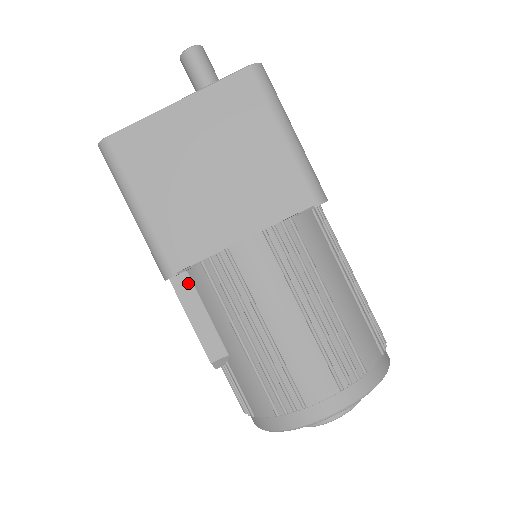
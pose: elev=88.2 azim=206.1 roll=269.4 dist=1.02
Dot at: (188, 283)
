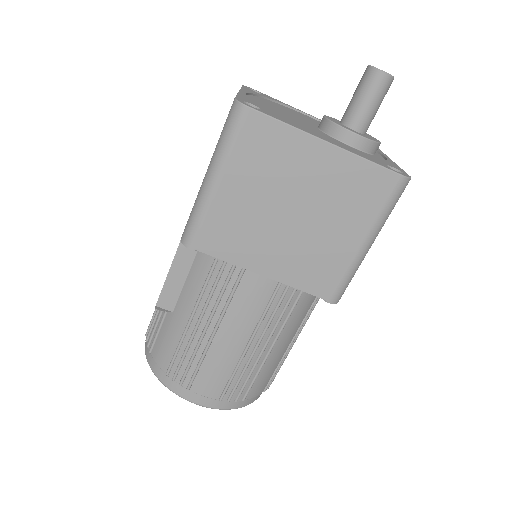
Dot at: occluded
